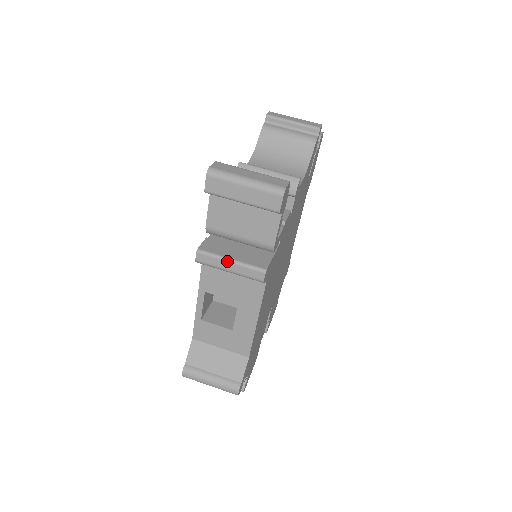
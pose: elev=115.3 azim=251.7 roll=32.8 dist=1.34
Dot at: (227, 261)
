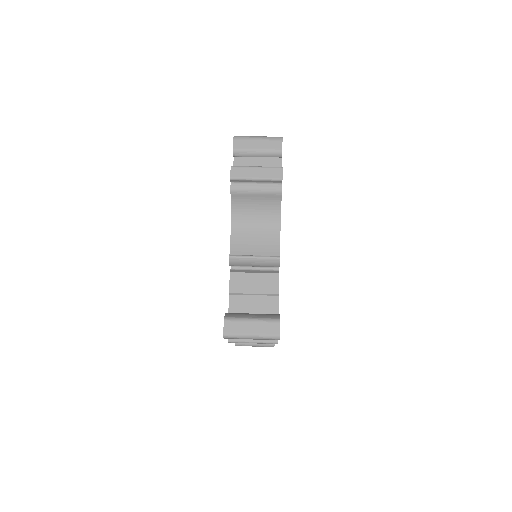
Dot at: occluded
